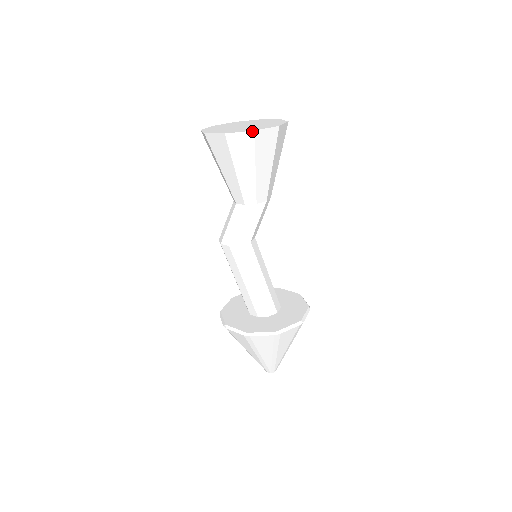
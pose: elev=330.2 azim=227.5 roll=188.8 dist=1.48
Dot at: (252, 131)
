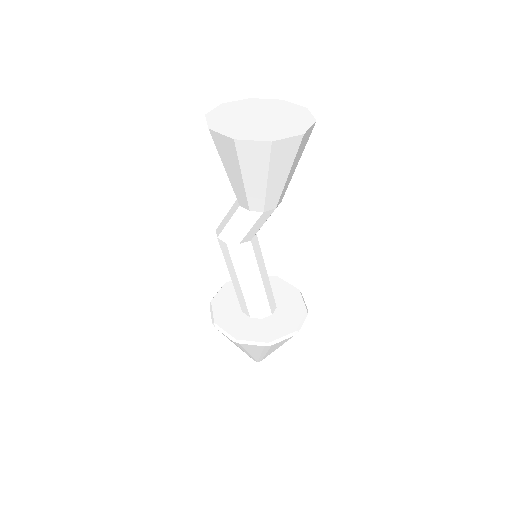
Dot at: (232, 139)
